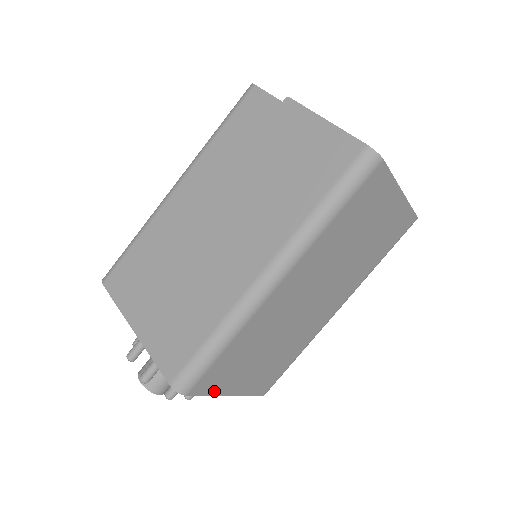
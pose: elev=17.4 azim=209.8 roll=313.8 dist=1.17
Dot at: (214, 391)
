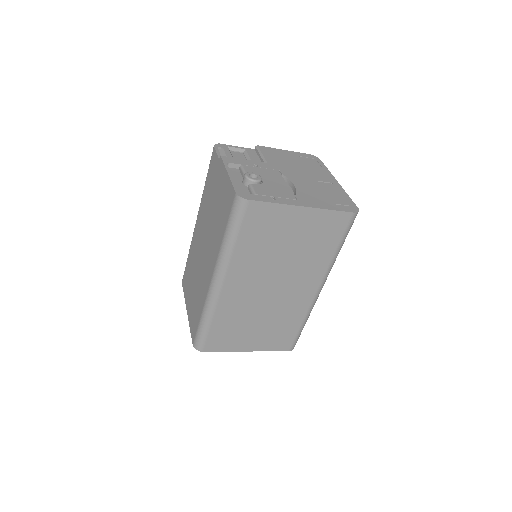
Dot at: (227, 349)
